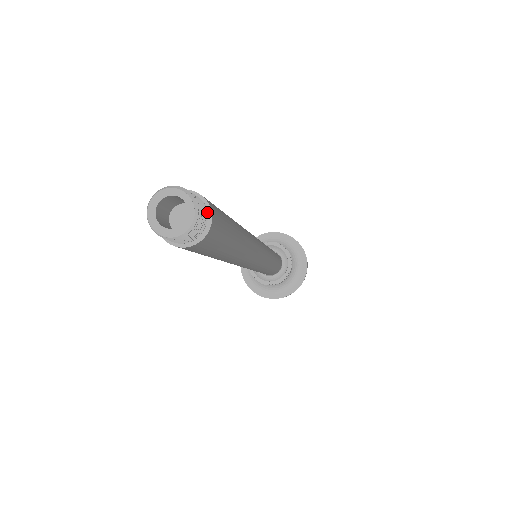
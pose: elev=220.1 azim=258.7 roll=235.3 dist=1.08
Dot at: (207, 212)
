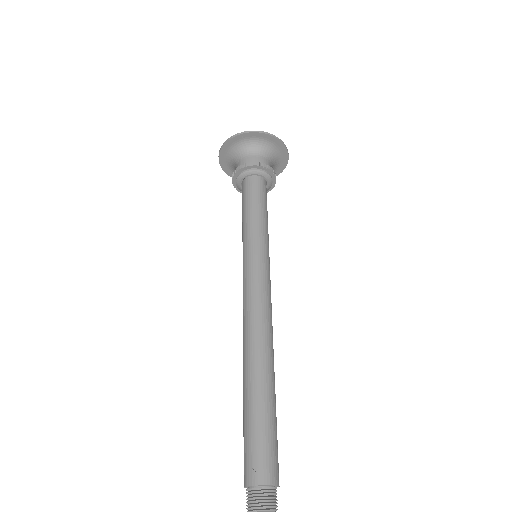
Dot at: (276, 488)
